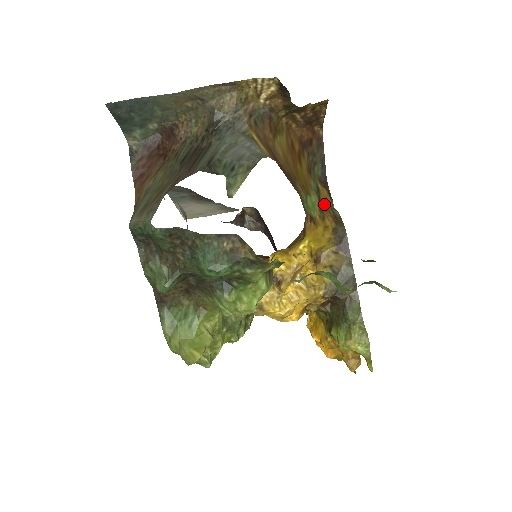
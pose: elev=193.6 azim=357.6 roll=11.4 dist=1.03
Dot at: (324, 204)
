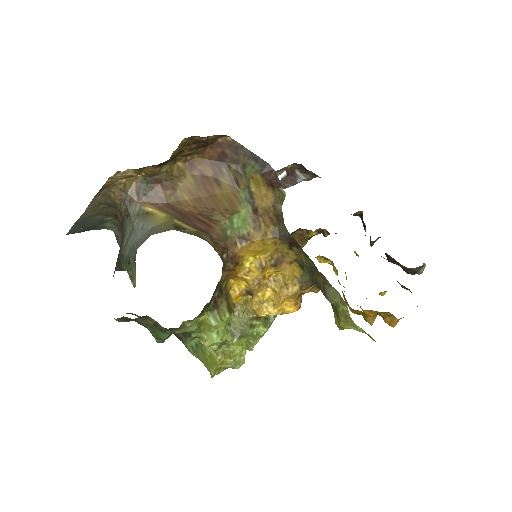
Dot at: (261, 208)
